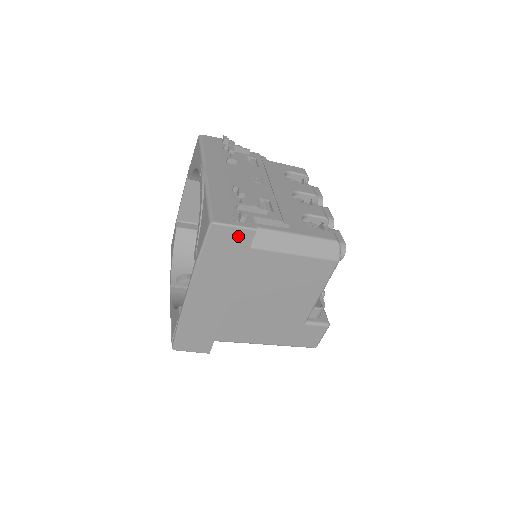
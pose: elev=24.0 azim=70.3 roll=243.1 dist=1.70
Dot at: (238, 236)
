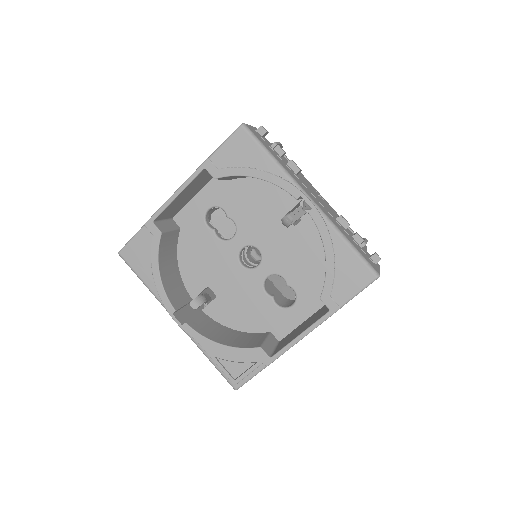
Dot at: occluded
